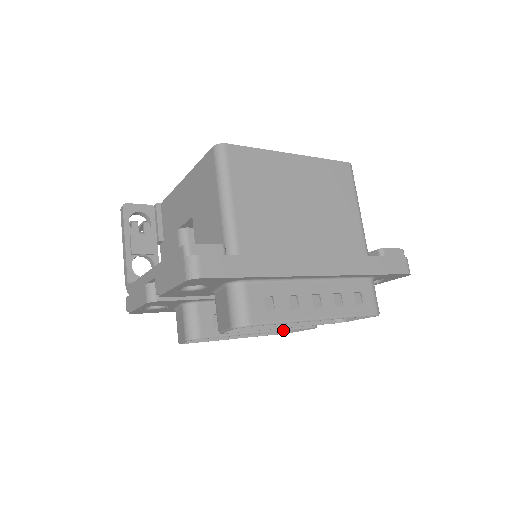
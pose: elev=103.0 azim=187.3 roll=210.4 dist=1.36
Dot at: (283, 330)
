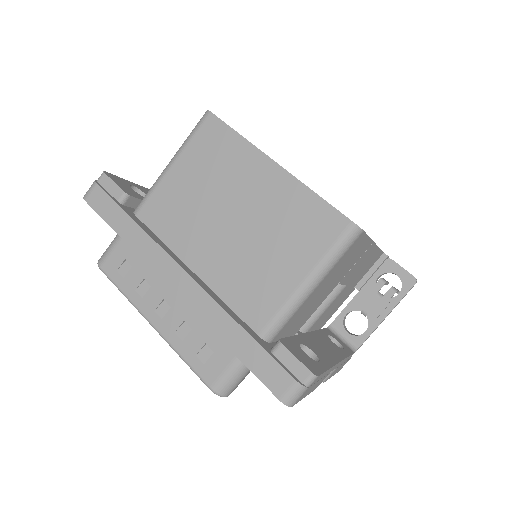
Dot at: occluded
